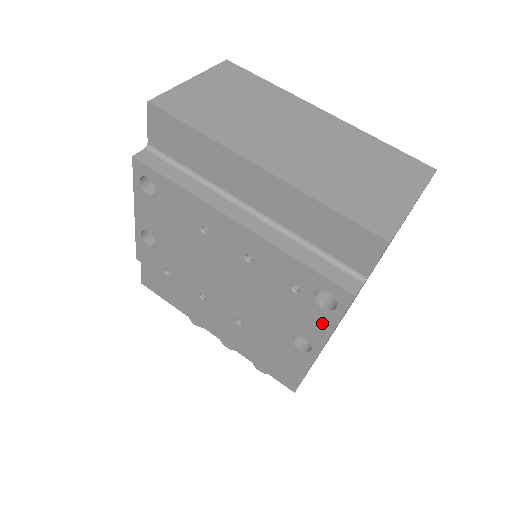
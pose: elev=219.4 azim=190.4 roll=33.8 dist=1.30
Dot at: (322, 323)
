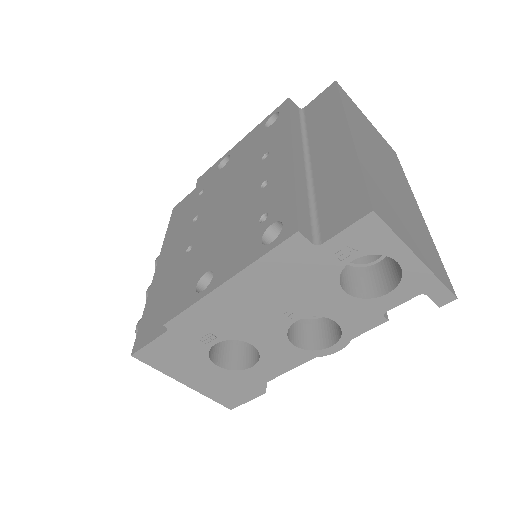
Dot at: (244, 259)
